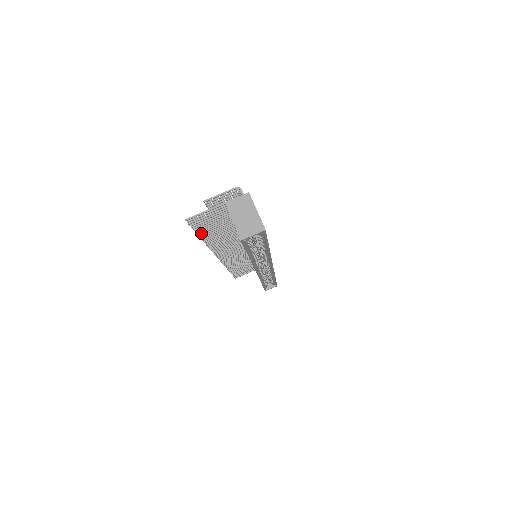
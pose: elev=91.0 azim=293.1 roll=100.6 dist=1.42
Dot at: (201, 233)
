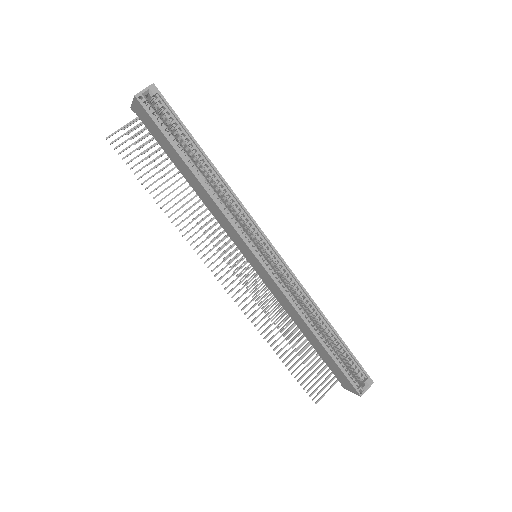
Dot at: (144, 181)
